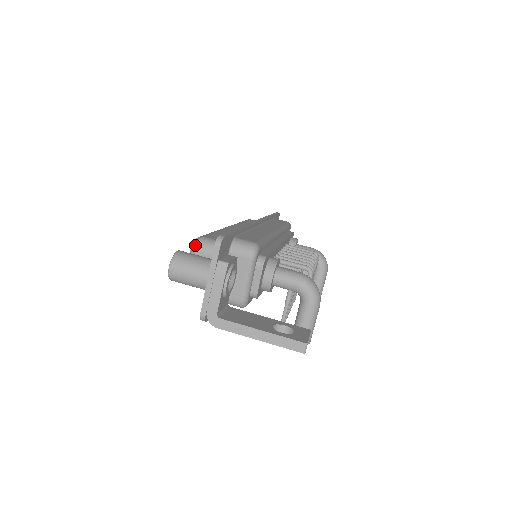
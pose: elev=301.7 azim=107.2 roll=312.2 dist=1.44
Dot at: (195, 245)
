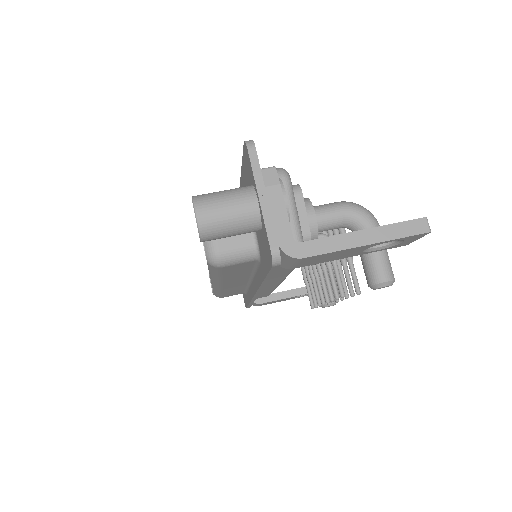
Dot at: occluded
